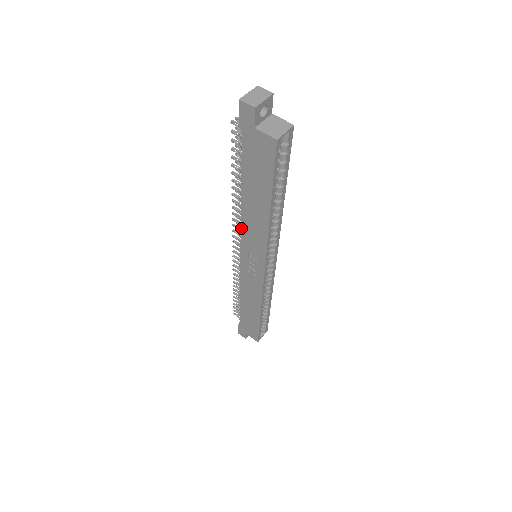
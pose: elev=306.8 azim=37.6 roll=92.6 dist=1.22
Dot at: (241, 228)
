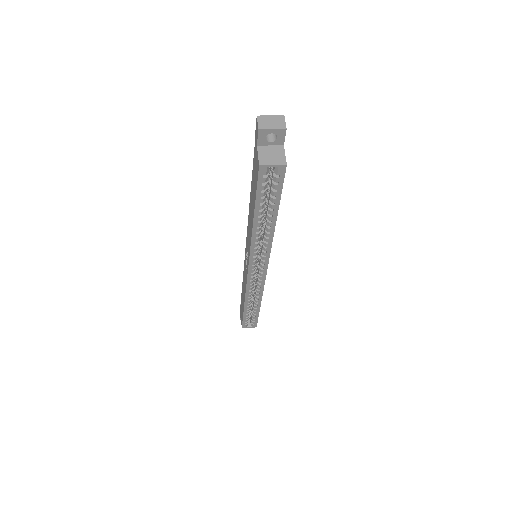
Dot at: occluded
